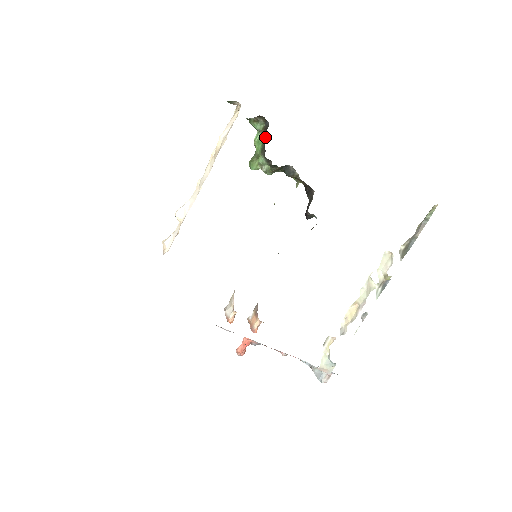
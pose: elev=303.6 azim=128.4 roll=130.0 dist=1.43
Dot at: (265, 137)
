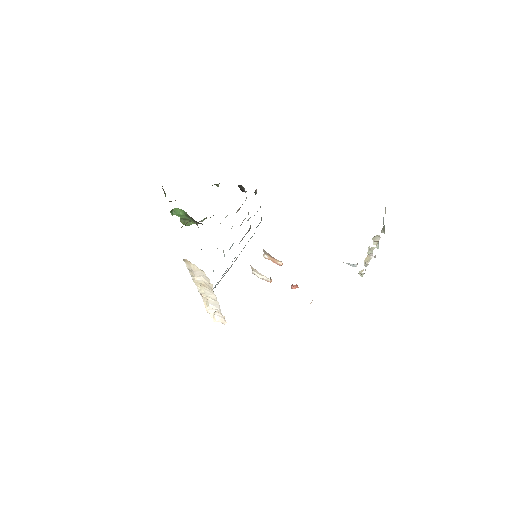
Dot at: (183, 211)
